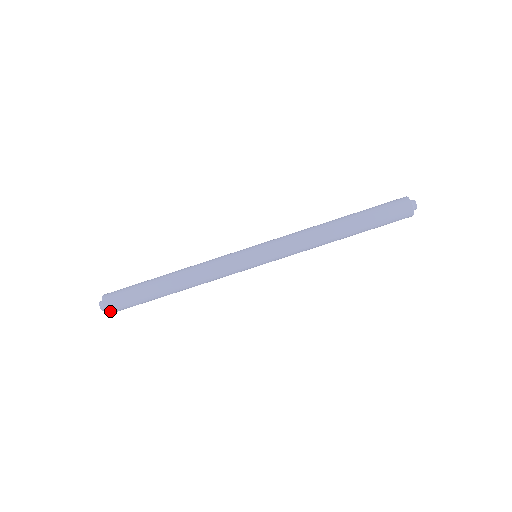
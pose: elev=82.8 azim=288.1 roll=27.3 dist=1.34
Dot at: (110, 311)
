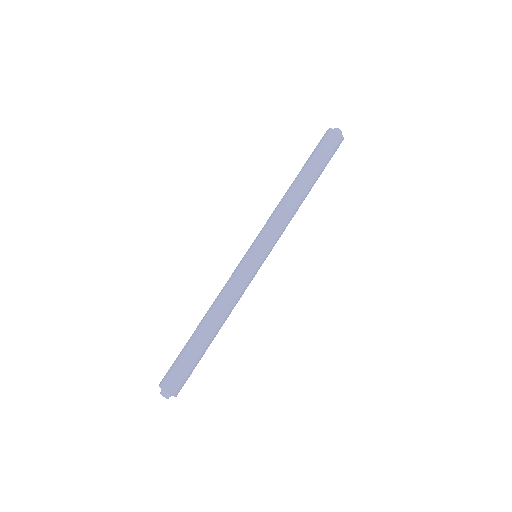
Dot at: (166, 388)
